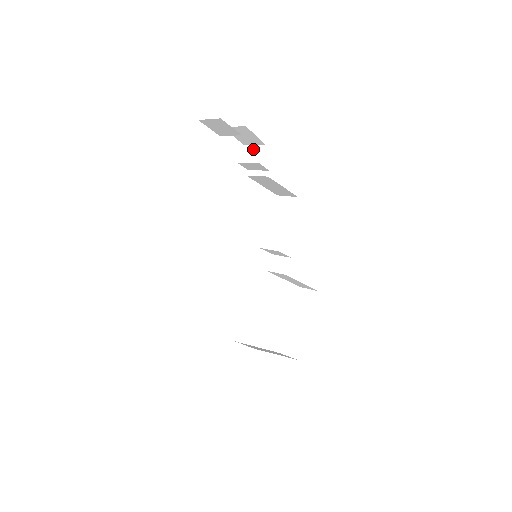
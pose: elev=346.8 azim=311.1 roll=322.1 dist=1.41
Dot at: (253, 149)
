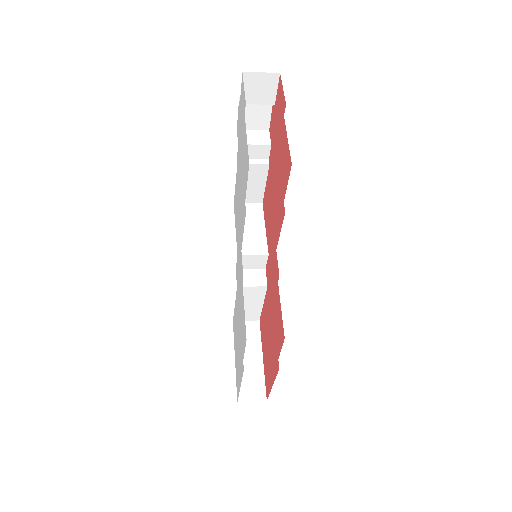
Dot at: (254, 133)
